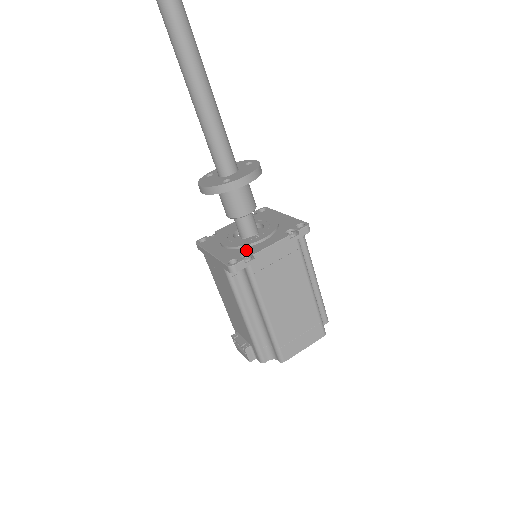
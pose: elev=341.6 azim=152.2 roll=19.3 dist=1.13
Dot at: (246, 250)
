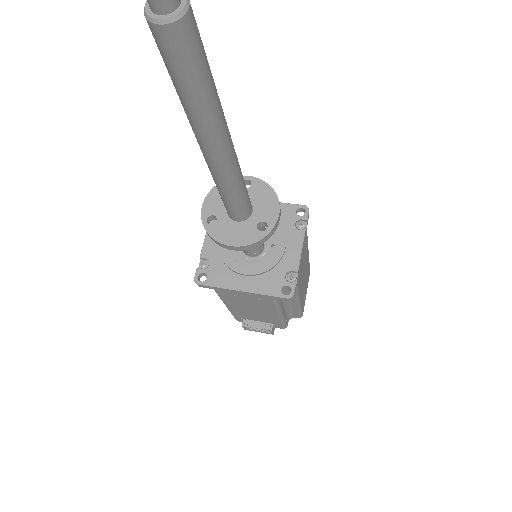
Dot at: (282, 269)
